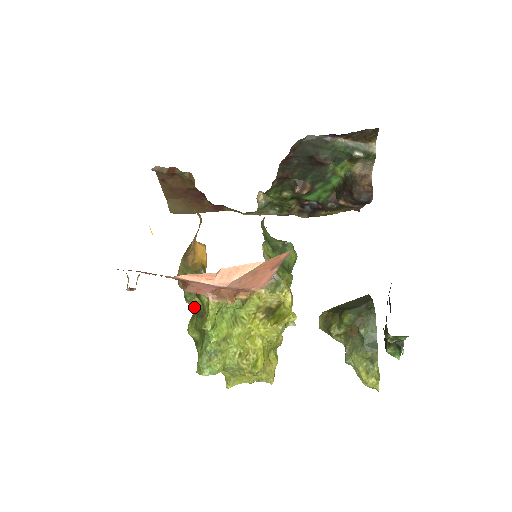
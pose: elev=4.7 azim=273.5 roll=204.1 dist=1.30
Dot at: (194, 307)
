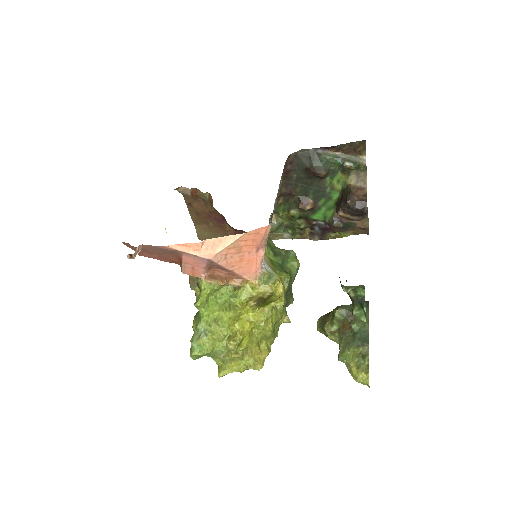
Dot at: occluded
